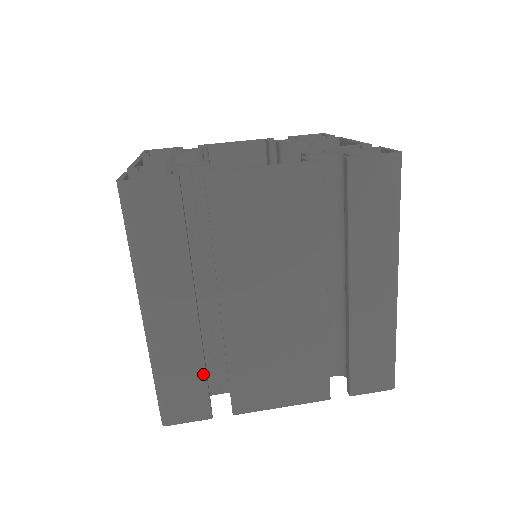
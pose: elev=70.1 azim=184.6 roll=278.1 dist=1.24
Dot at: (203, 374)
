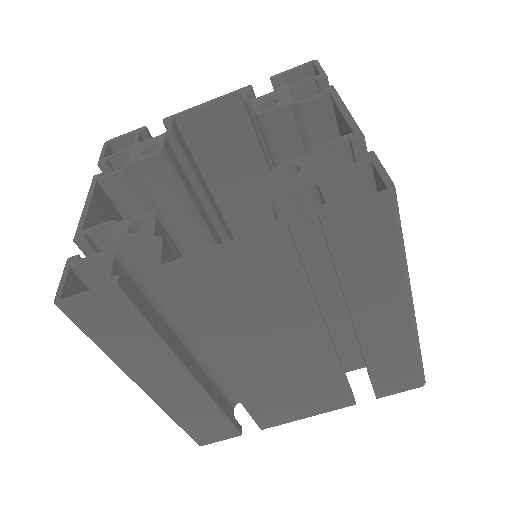
Dot at: (220, 413)
